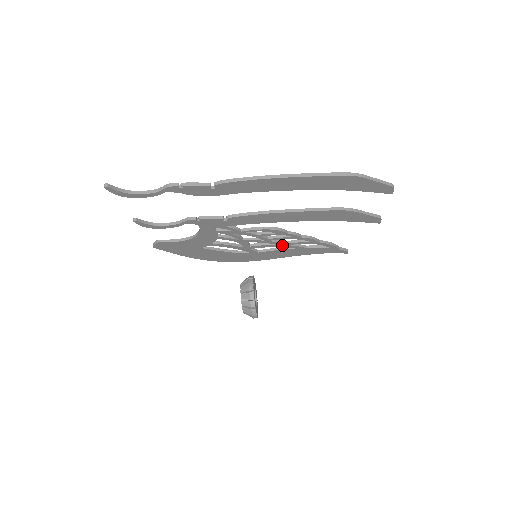
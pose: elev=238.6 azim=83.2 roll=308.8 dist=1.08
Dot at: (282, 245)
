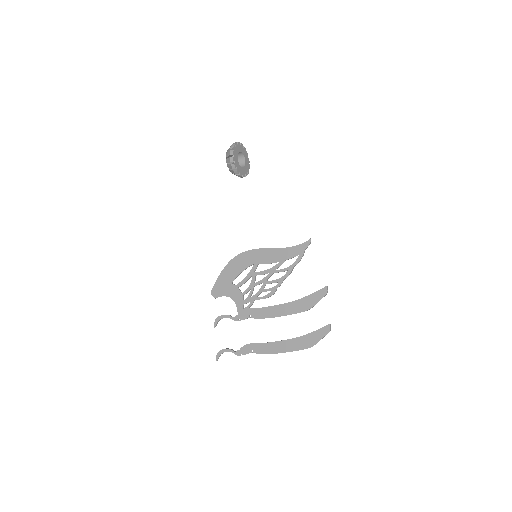
Dot at: (273, 271)
